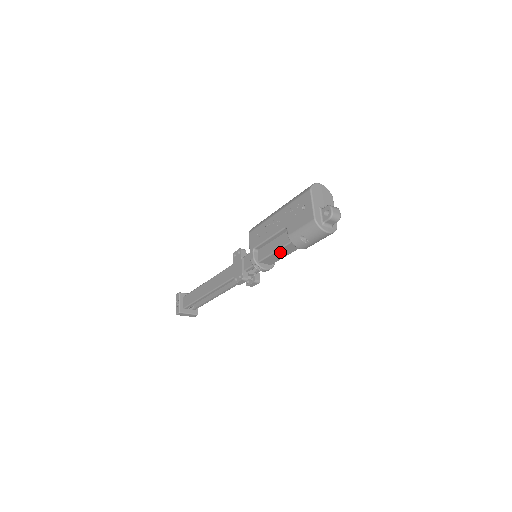
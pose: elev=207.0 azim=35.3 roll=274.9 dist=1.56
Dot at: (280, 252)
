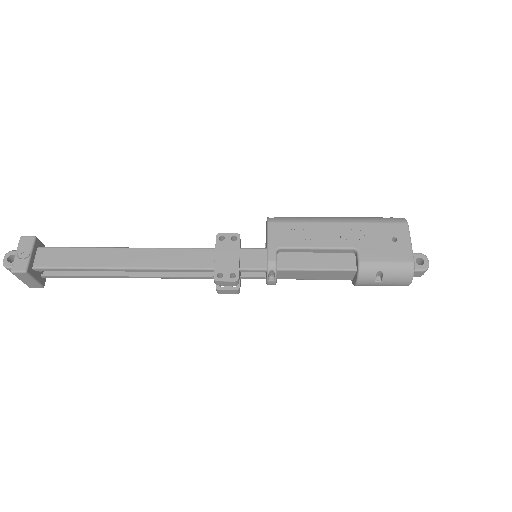
Dot at: (319, 273)
